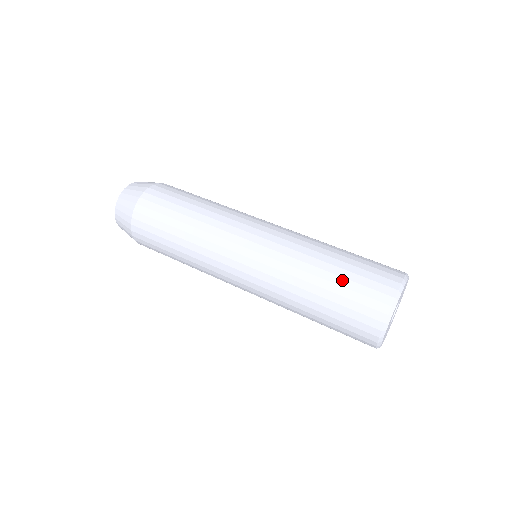
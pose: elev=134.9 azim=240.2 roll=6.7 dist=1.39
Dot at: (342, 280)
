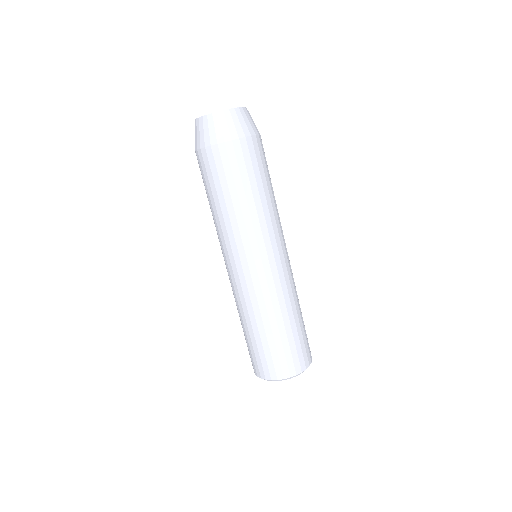
Dot at: (246, 340)
